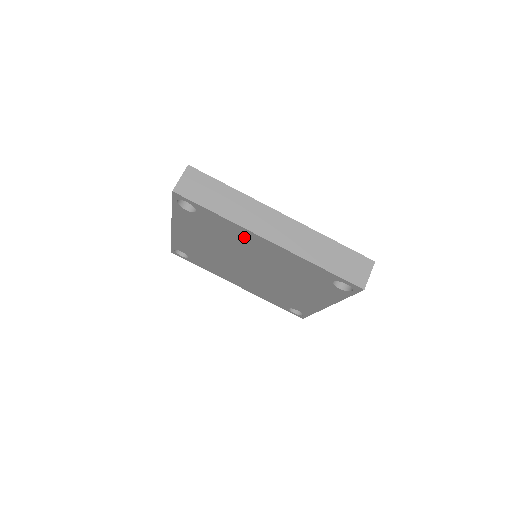
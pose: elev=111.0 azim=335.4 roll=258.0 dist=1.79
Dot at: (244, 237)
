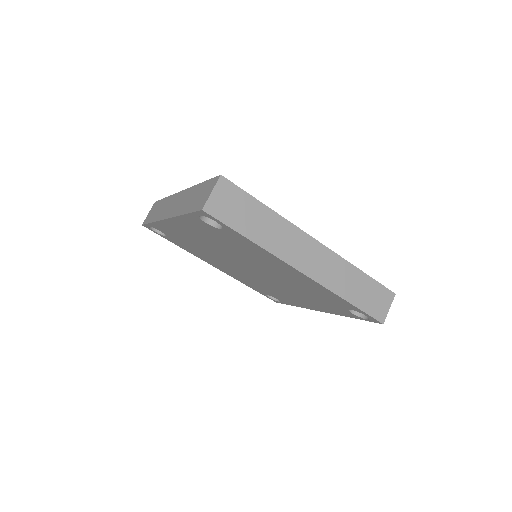
Dot at: (269, 260)
